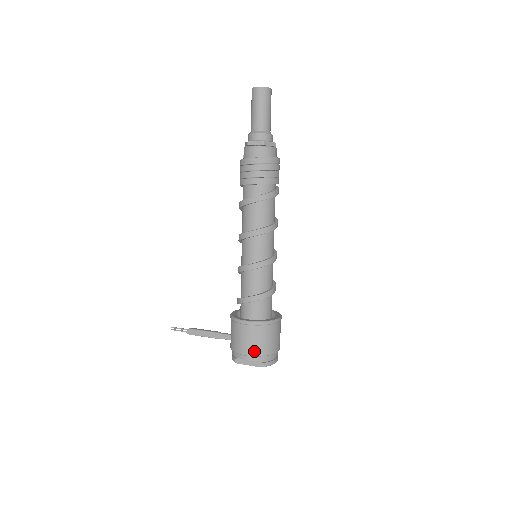
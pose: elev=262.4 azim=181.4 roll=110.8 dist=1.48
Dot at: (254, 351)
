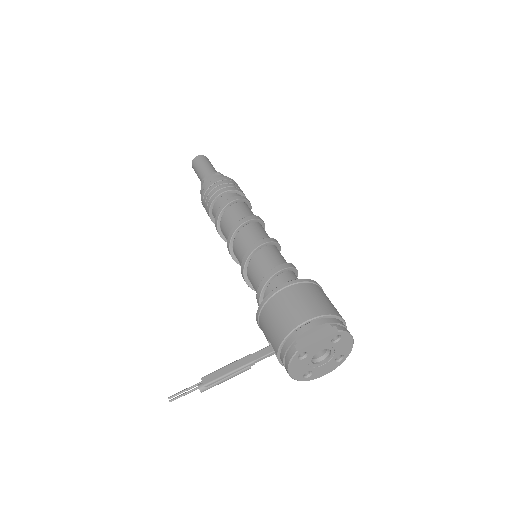
Dot at: (315, 310)
